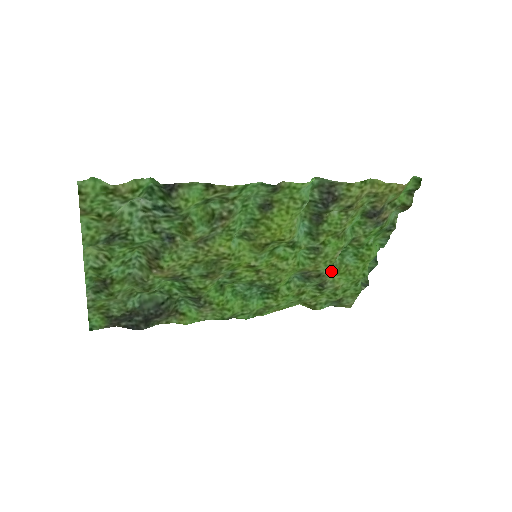
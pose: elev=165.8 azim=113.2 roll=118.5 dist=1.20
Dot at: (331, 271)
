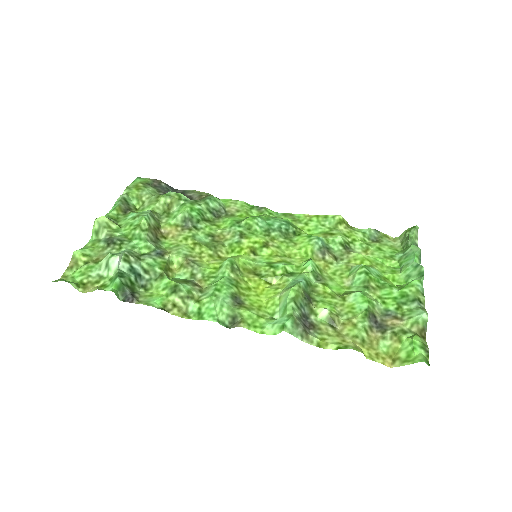
Dot at: (350, 263)
